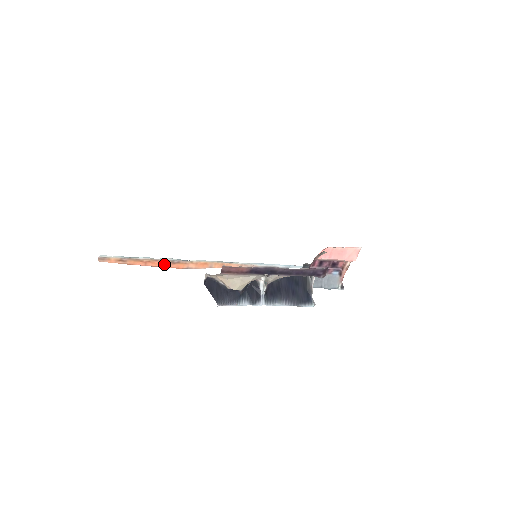
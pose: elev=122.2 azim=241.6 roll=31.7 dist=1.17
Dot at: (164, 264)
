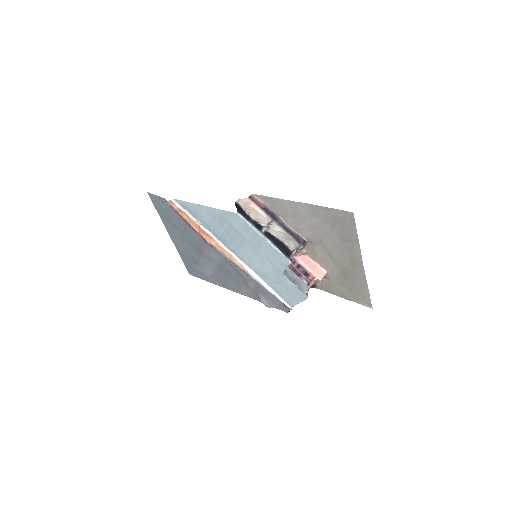
Dot at: (199, 230)
